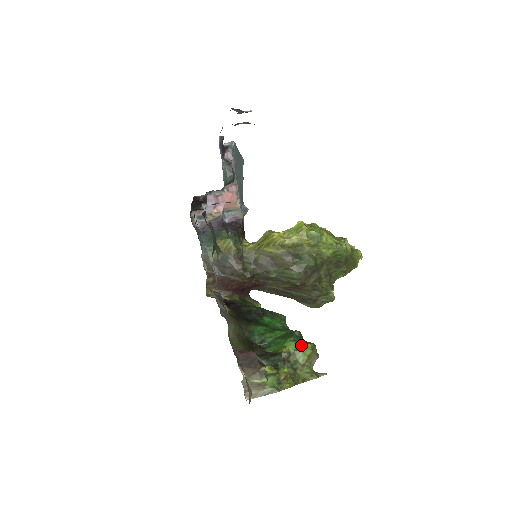
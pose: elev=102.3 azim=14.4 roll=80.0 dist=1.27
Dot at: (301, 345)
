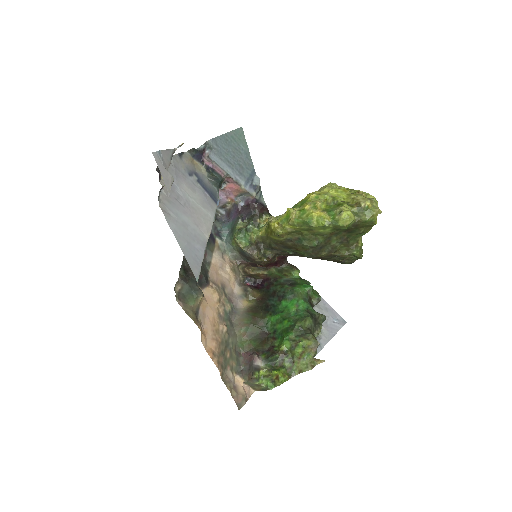
Dot at: (294, 343)
